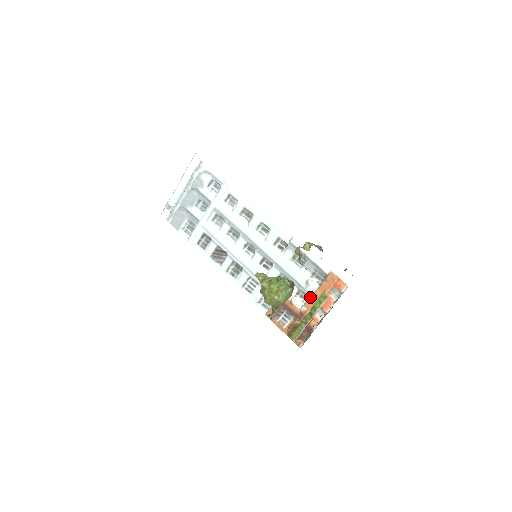
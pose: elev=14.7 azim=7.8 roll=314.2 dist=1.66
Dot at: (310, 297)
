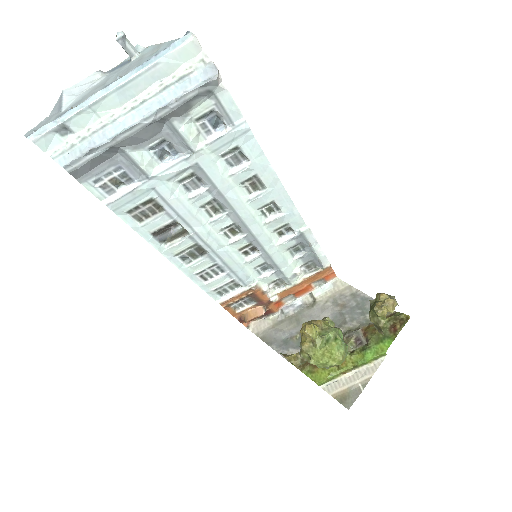
Dot at: (290, 288)
